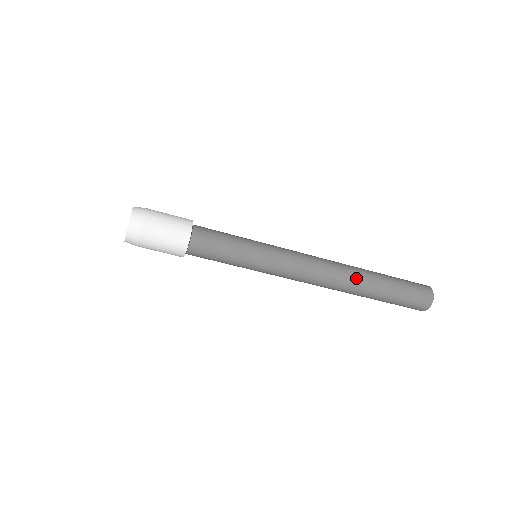
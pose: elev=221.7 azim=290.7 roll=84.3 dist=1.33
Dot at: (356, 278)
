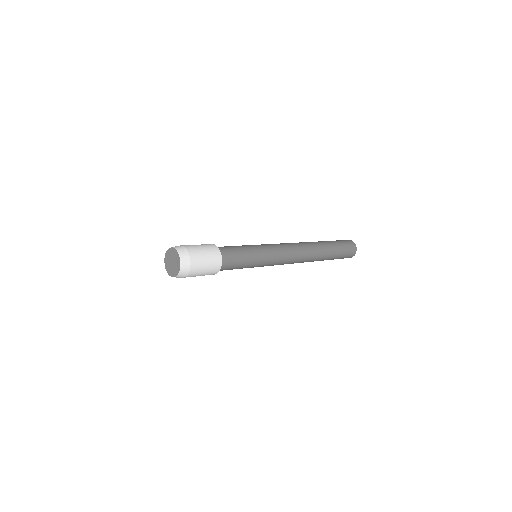
Dot at: (317, 248)
